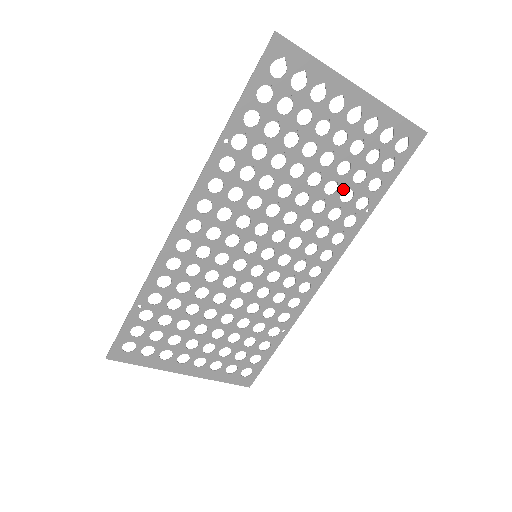
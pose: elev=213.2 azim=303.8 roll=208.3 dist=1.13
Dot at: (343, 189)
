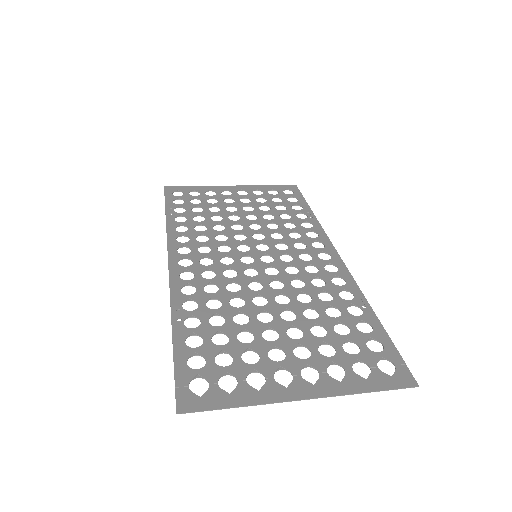
Dot at: (326, 316)
